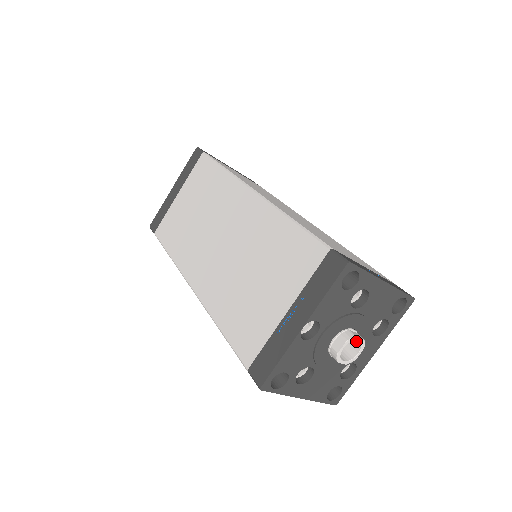
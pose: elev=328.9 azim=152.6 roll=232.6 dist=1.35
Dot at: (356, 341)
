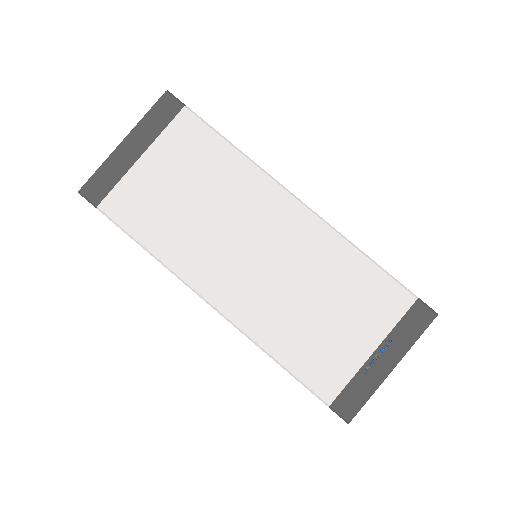
Dot at: occluded
